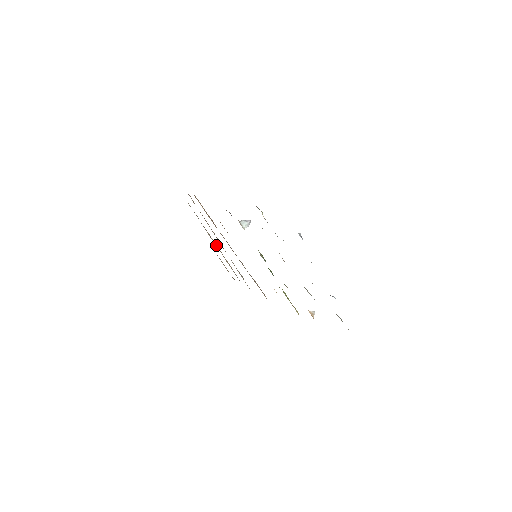
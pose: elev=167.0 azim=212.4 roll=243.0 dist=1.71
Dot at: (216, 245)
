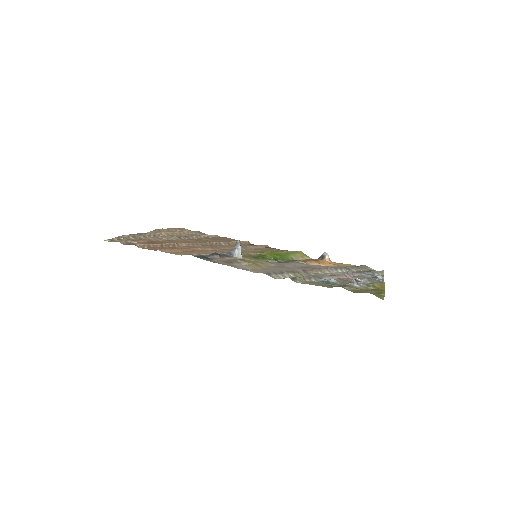
Dot at: (165, 236)
